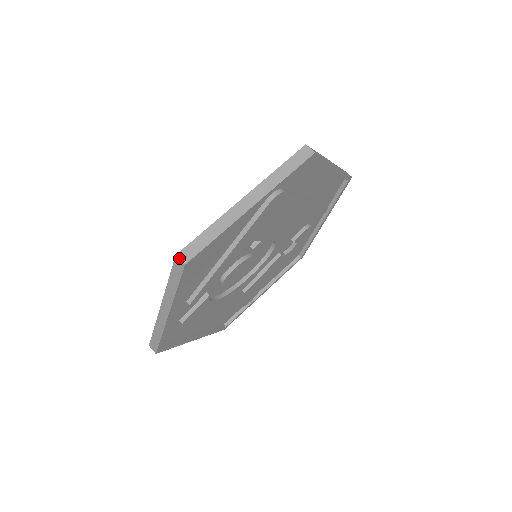
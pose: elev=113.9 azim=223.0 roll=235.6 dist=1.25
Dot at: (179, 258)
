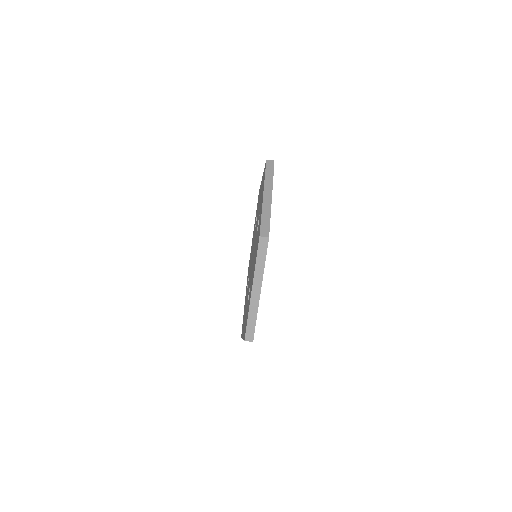
Dot at: occluded
